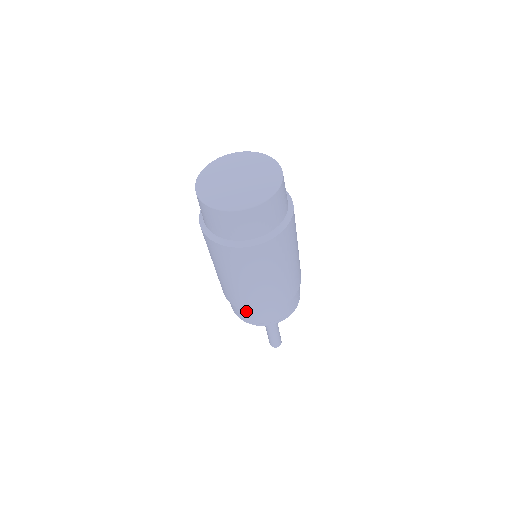
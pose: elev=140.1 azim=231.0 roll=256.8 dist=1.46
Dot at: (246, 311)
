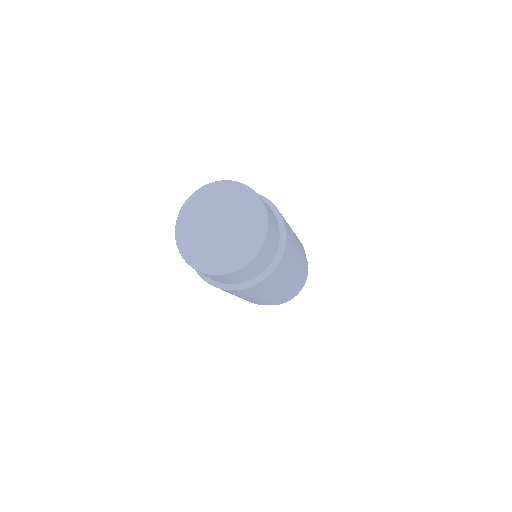
Dot at: occluded
